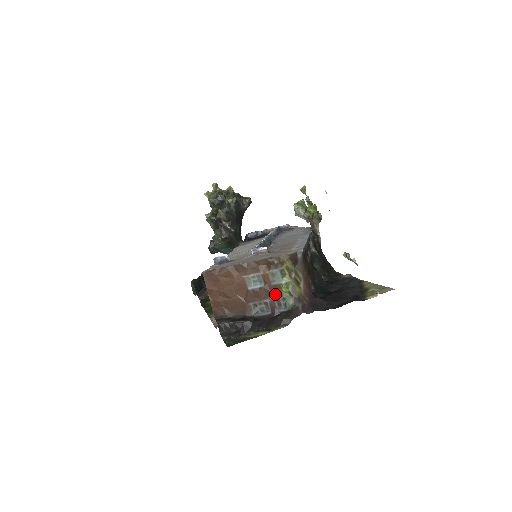
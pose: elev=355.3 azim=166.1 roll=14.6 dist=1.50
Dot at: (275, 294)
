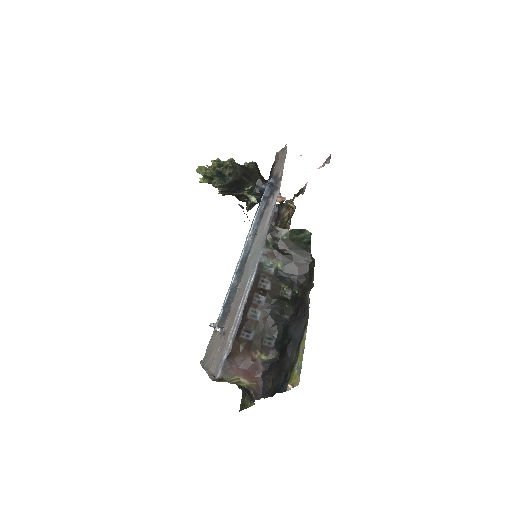
Dot at: occluded
